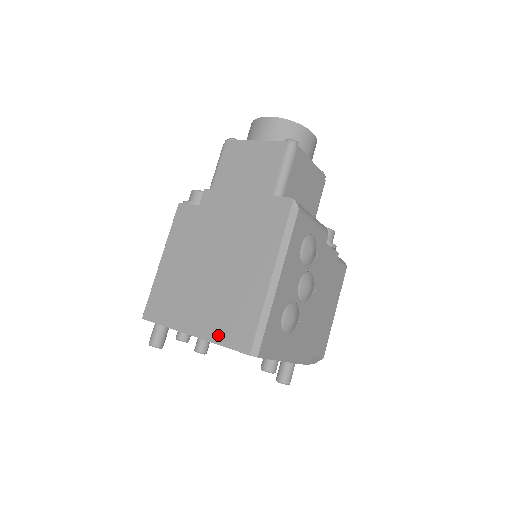
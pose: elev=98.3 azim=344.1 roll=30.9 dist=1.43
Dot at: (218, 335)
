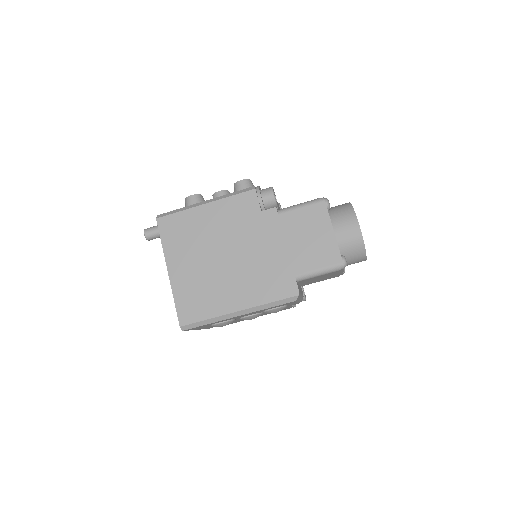
Dot at: (179, 294)
